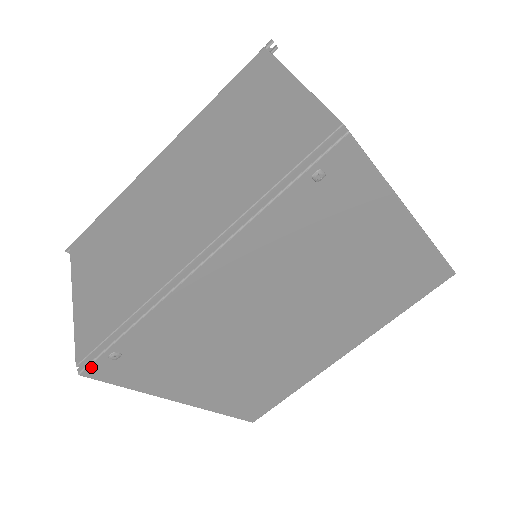
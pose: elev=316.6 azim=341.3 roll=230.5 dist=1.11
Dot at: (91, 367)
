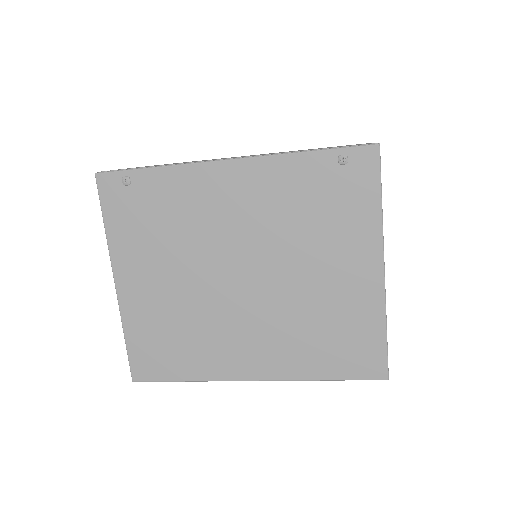
Dot at: (107, 175)
